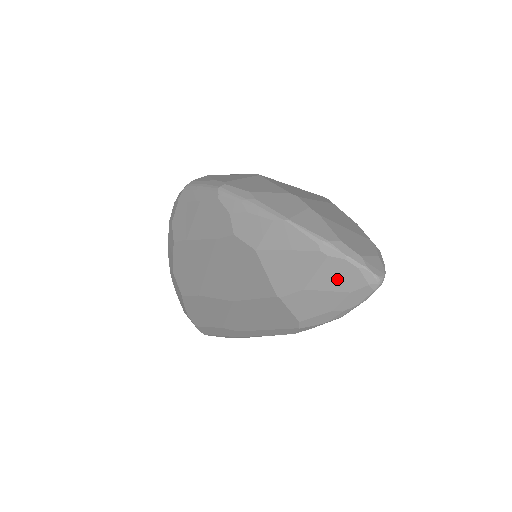
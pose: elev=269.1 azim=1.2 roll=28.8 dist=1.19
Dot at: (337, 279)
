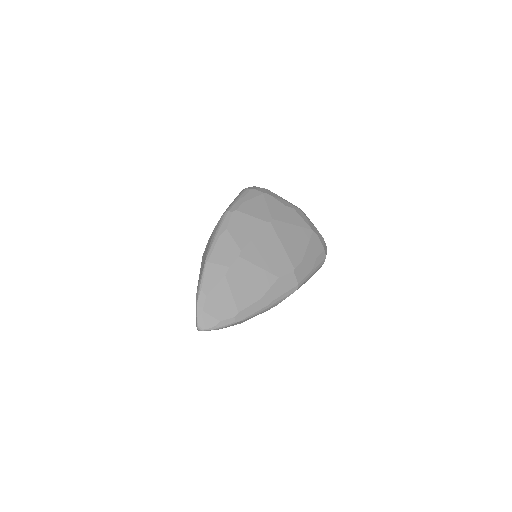
Dot at: occluded
